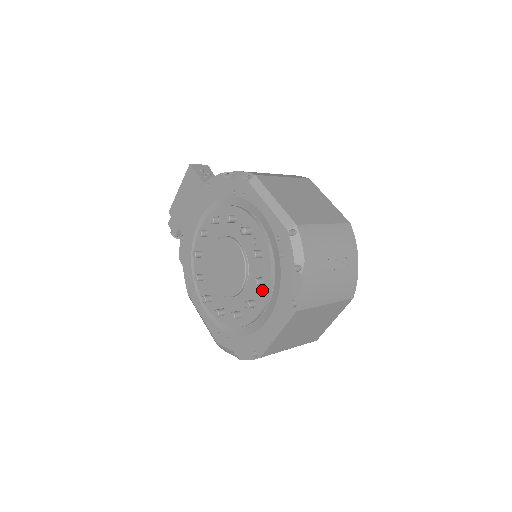
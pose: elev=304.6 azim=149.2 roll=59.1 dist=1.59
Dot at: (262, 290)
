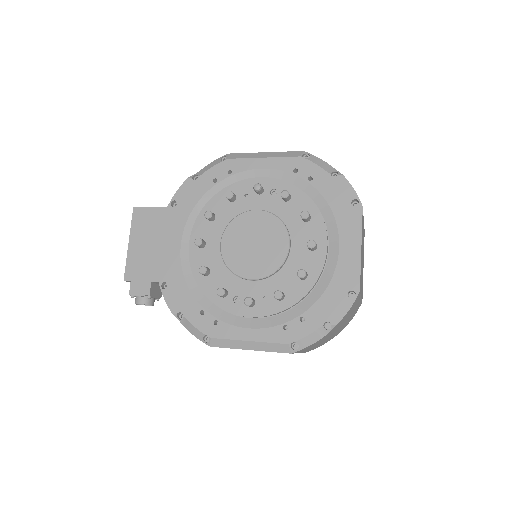
Dot at: (313, 224)
